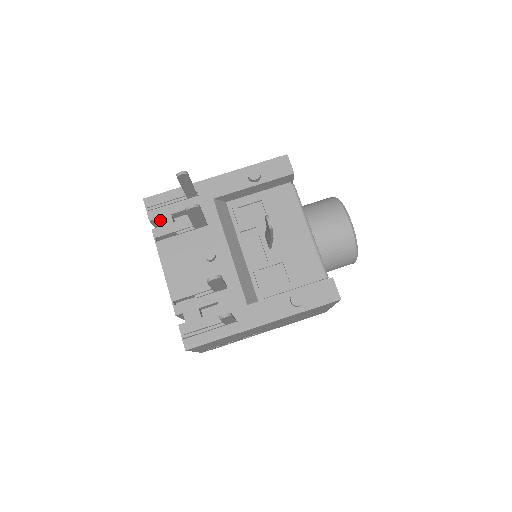
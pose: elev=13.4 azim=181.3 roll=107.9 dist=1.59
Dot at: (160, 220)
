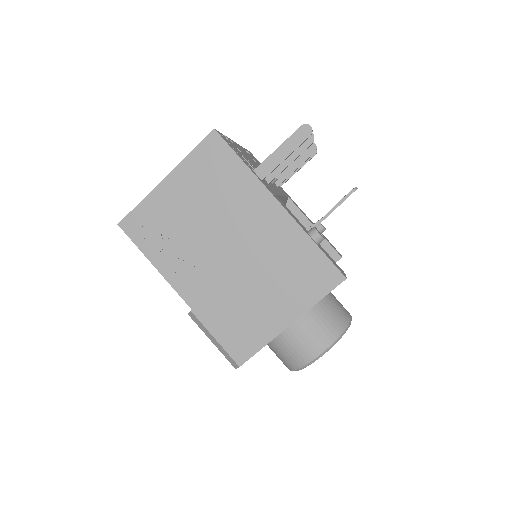
Dot at: (252, 156)
